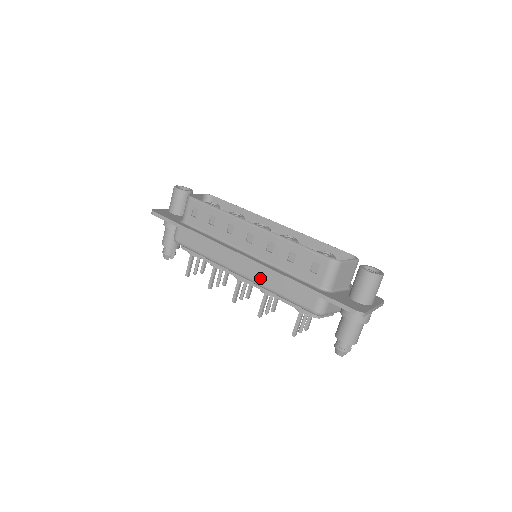
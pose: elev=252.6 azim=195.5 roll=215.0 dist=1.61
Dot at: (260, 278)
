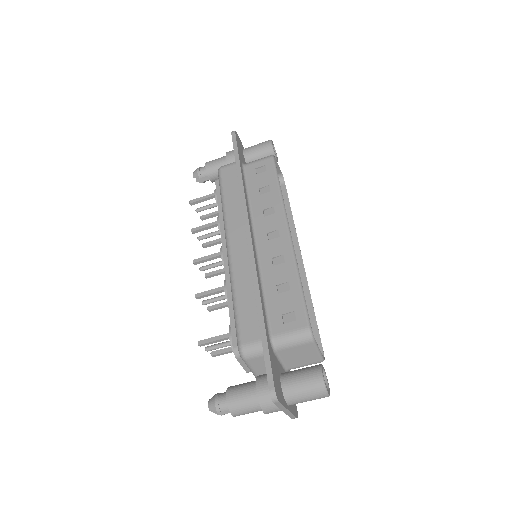
Dot at: (239, 270)
